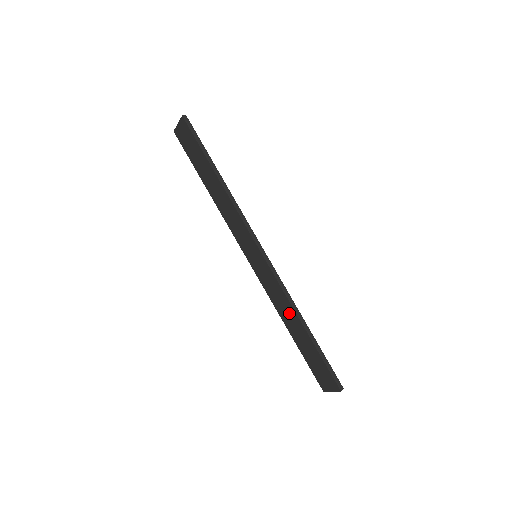
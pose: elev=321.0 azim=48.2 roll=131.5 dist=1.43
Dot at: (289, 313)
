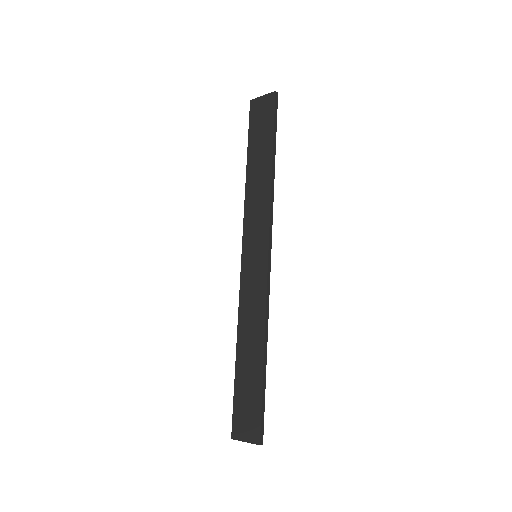
Dot at: (254, 331)
